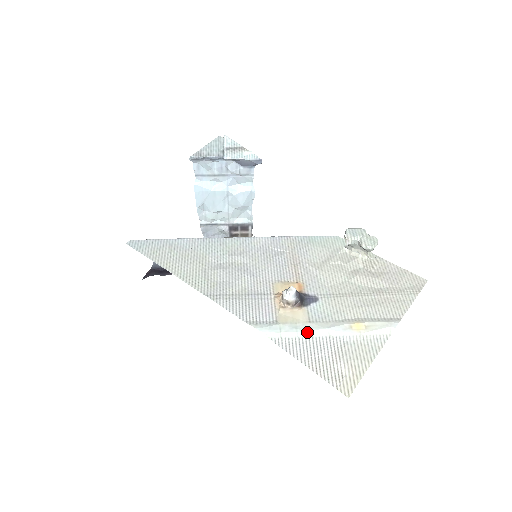
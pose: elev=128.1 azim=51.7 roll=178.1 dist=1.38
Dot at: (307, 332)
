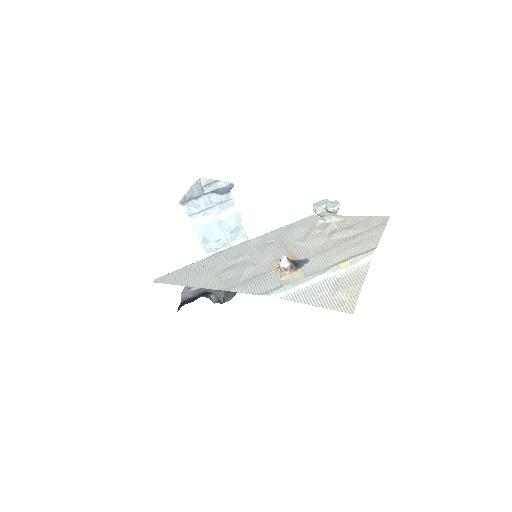
Dot at: (306, 283)
